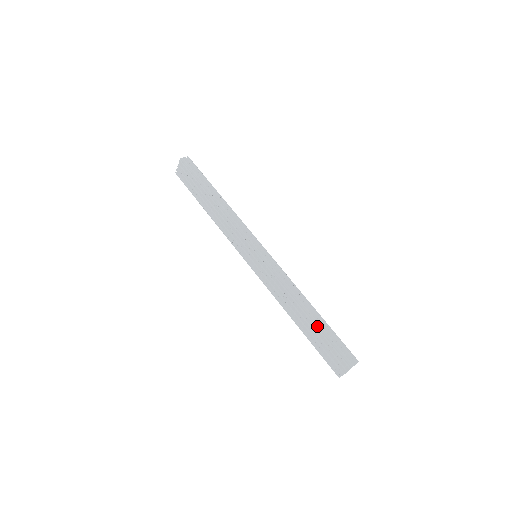
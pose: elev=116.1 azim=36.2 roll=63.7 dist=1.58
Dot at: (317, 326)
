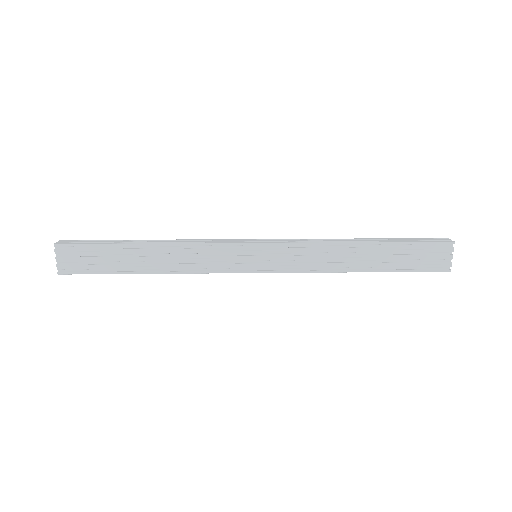
Dot at: (390, 243)
